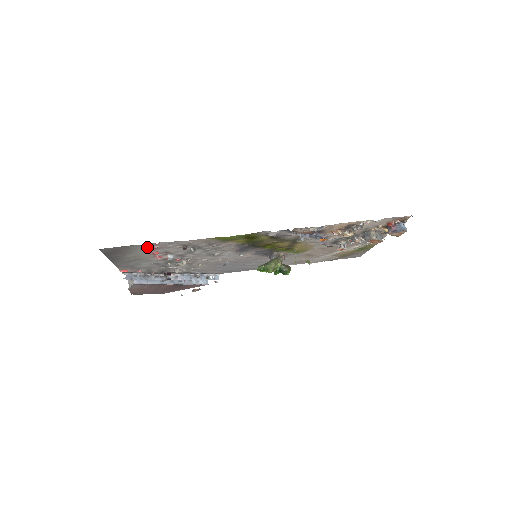
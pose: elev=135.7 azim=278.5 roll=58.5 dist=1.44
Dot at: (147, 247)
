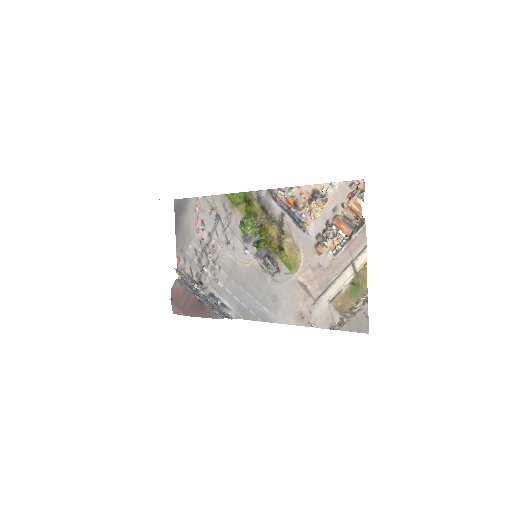
Dot at: (194, 206)
